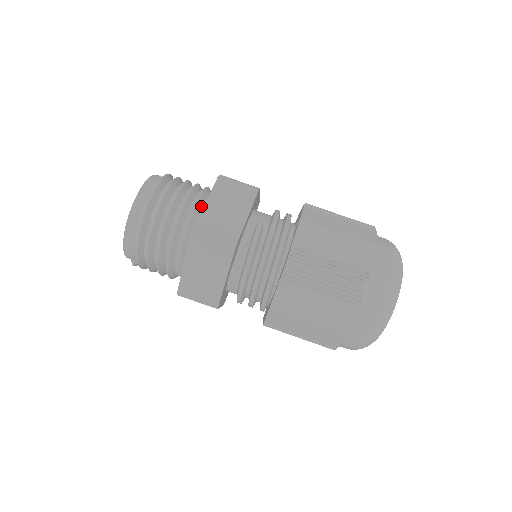
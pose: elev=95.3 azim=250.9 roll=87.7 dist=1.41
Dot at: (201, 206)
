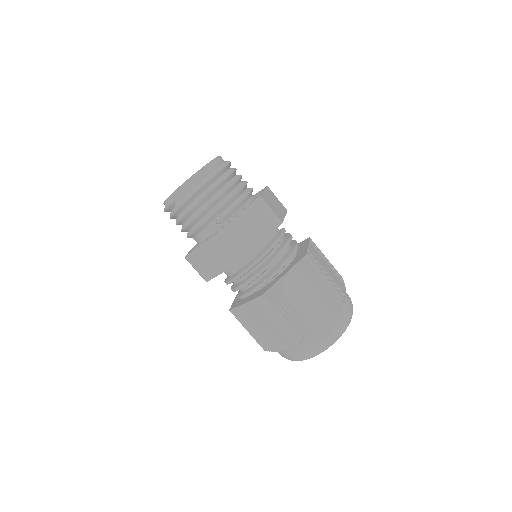
Dot at: occluded
